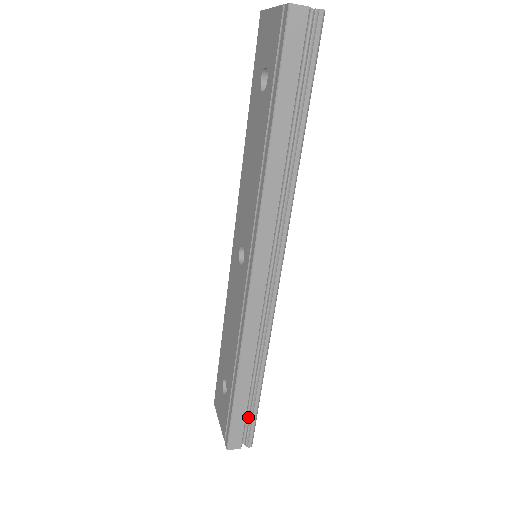
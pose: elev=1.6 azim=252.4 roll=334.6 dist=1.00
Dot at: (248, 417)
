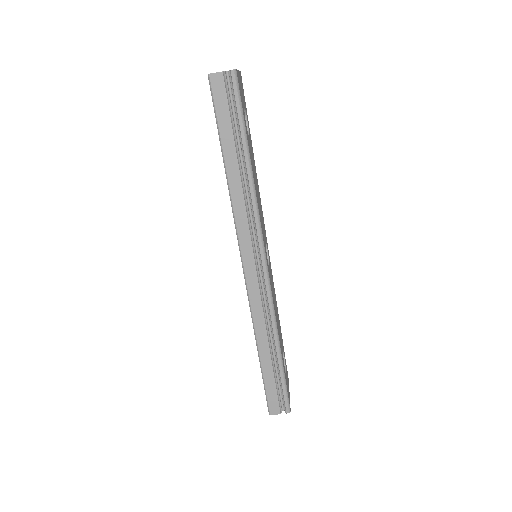
Dot at: (280, 387)
